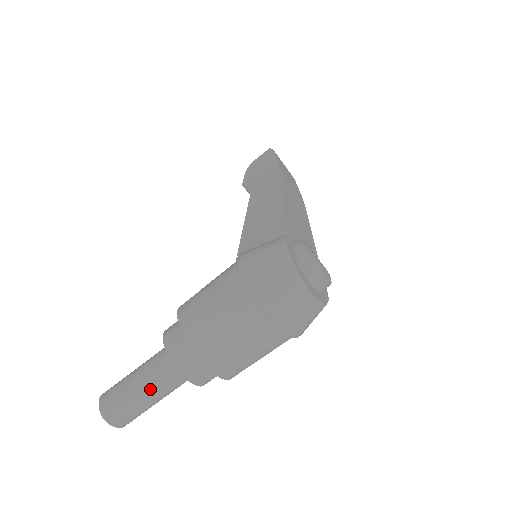
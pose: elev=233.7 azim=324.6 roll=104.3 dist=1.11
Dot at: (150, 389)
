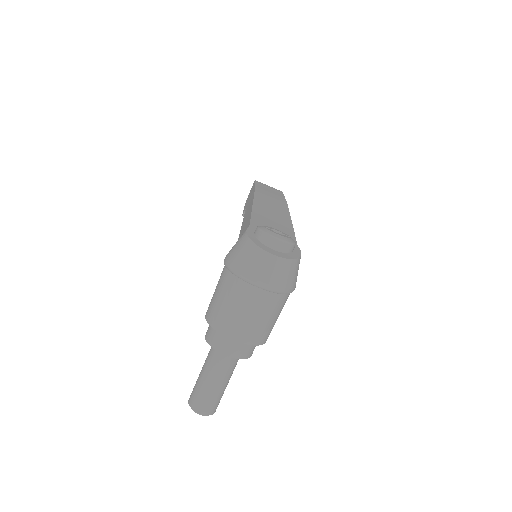
Dot at: (212, 376)
